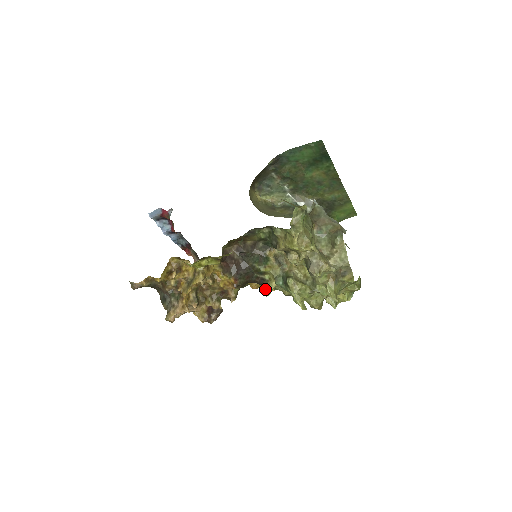
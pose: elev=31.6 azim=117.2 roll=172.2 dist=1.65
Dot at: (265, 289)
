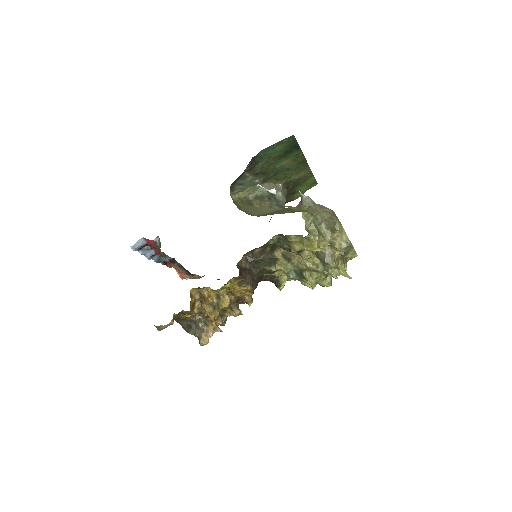
Dot at: (278, 285)
